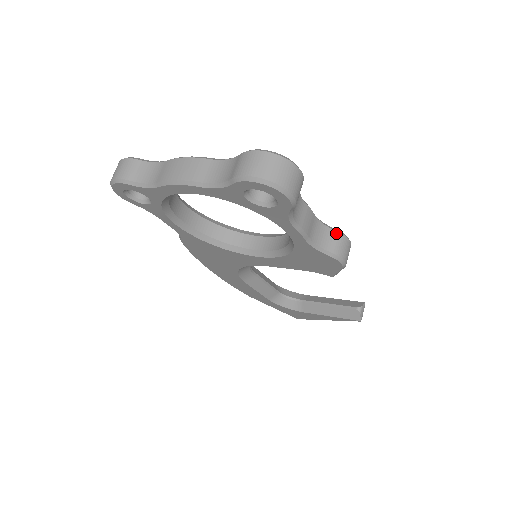
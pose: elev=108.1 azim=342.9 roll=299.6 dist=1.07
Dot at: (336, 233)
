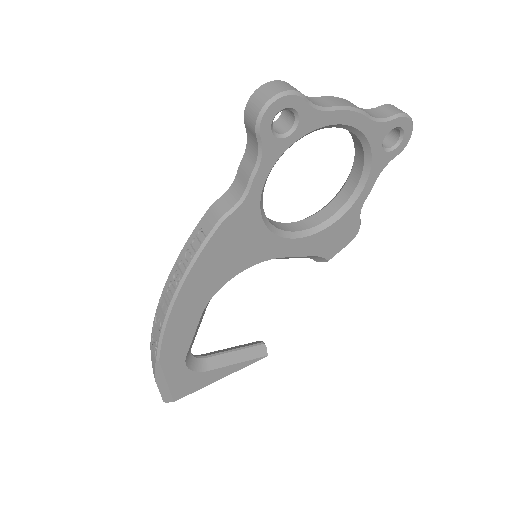
Dot at: occluded
